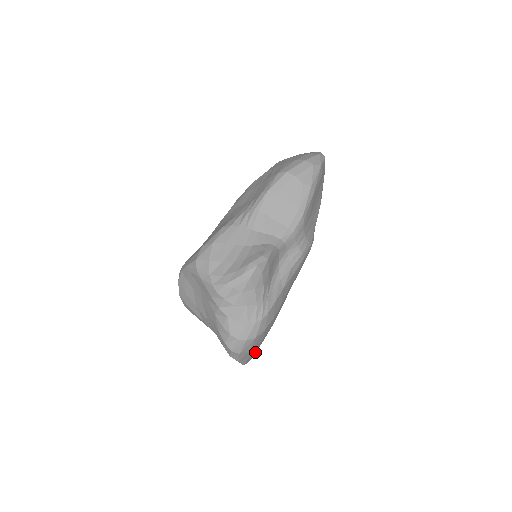
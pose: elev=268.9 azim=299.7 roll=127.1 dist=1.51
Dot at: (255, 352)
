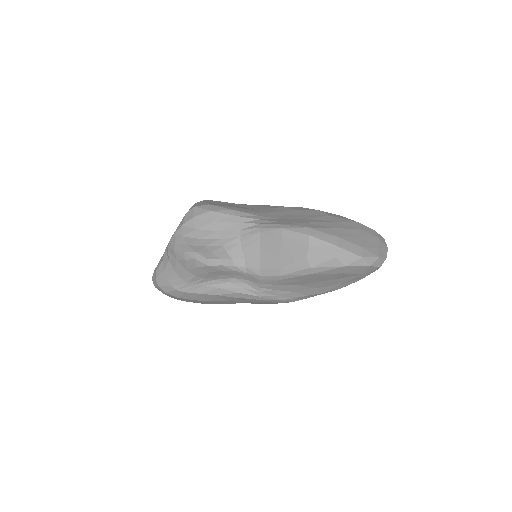
Dot at: (186, 301)
